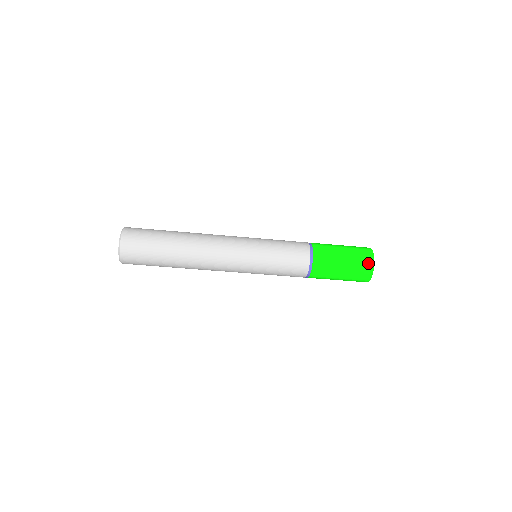
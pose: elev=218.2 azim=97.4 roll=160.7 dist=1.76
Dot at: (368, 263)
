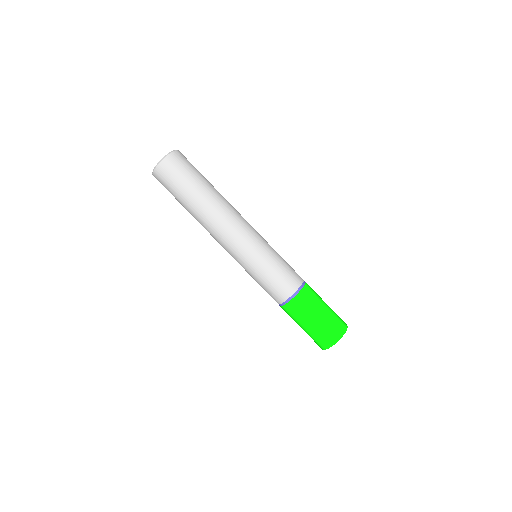
Dot at: (341, 328)
